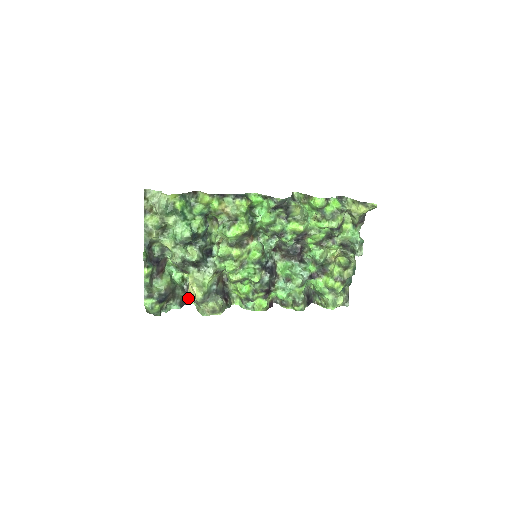
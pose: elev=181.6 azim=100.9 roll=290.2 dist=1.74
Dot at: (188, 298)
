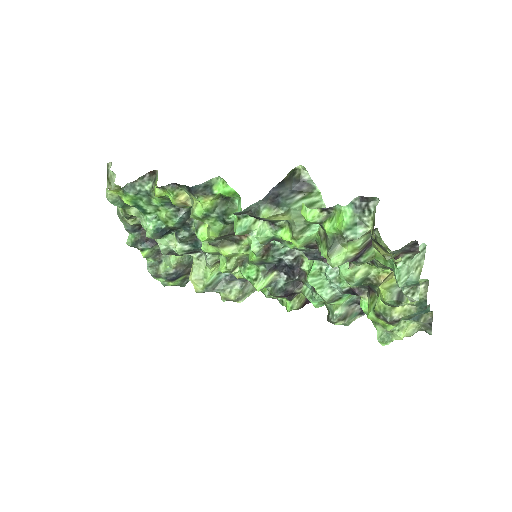
Dot at: occluded
